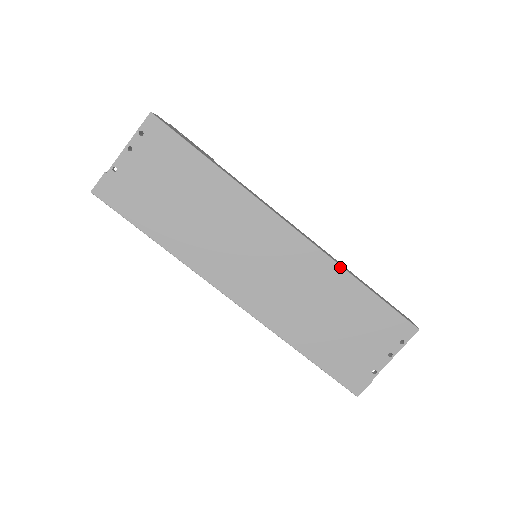
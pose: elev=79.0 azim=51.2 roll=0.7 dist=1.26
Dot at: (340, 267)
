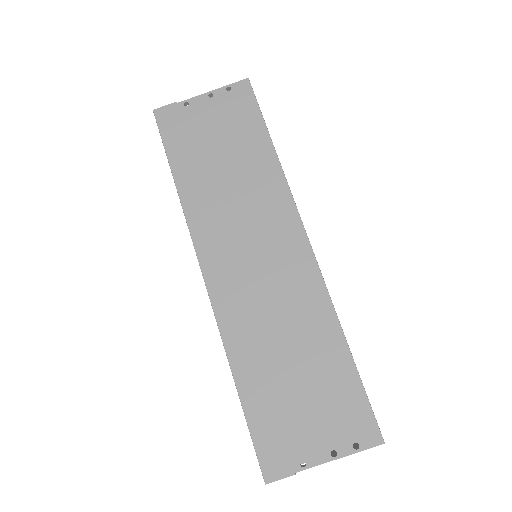
Dot at: (334, 311)
